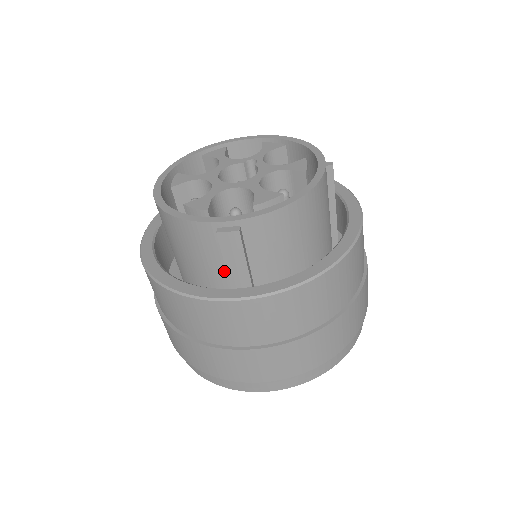
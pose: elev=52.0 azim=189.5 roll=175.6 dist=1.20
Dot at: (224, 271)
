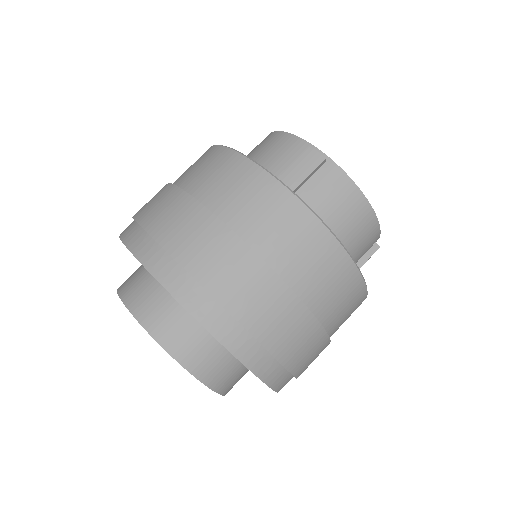
Dot at: occluded
